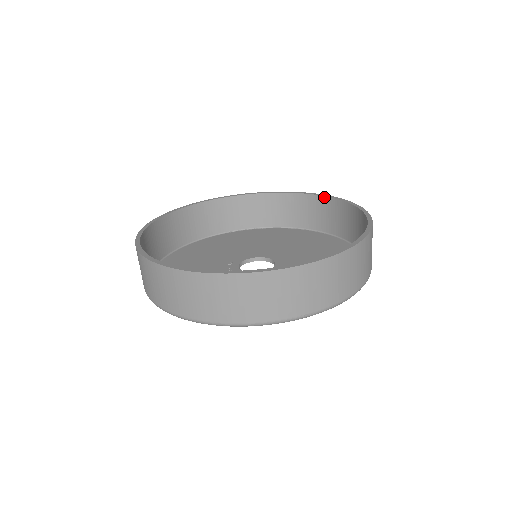
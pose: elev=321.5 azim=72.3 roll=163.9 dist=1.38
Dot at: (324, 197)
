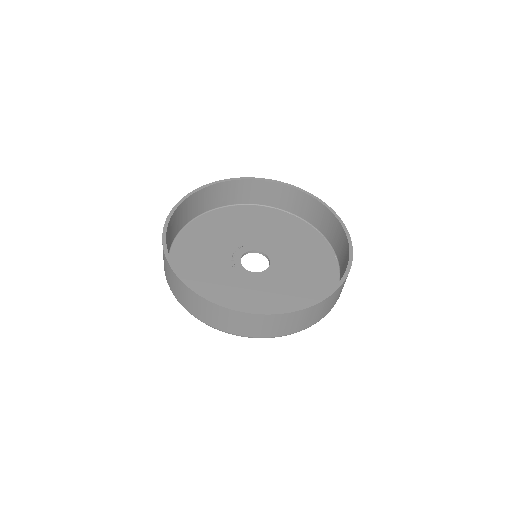
Dot at: (345, 234)
